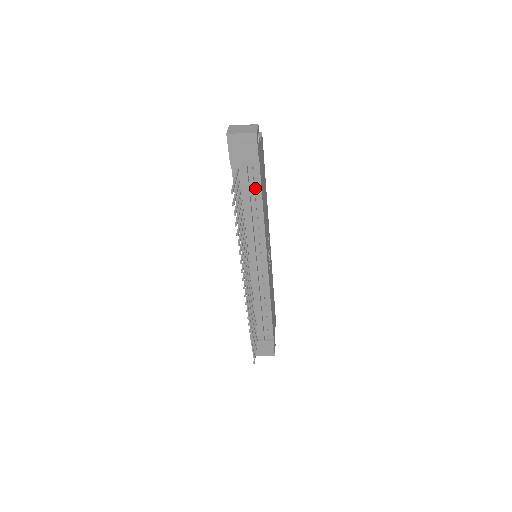
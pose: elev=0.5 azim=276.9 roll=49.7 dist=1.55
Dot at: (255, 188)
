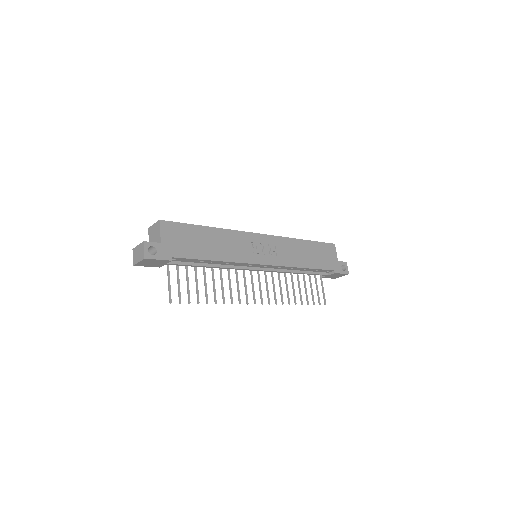
Dot at: occluded
